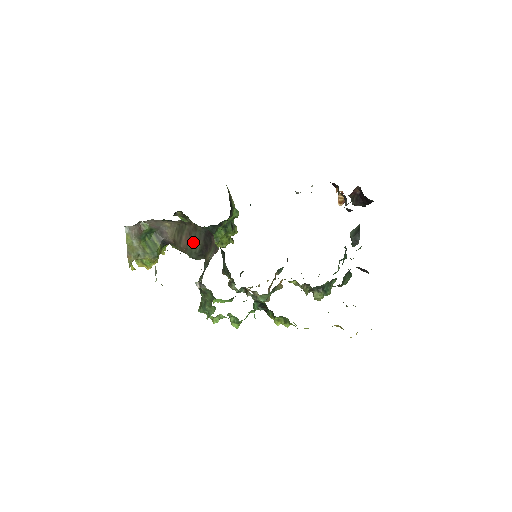
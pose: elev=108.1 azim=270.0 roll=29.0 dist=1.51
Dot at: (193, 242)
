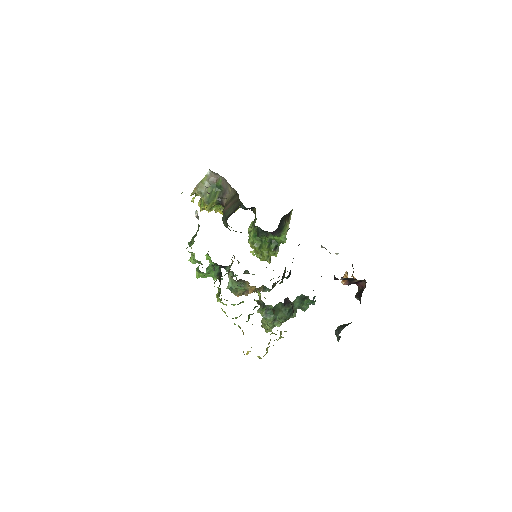
Dot at: (230, 209)
